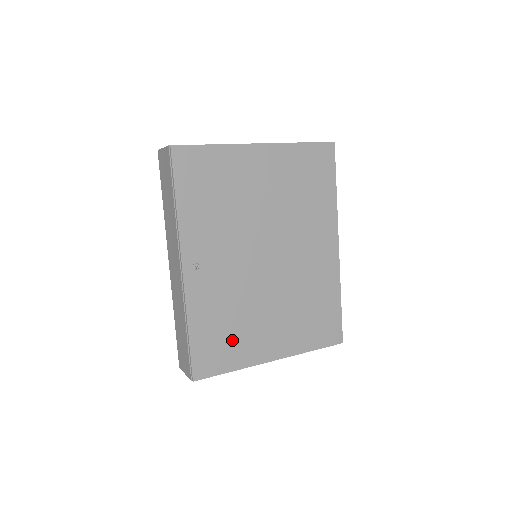
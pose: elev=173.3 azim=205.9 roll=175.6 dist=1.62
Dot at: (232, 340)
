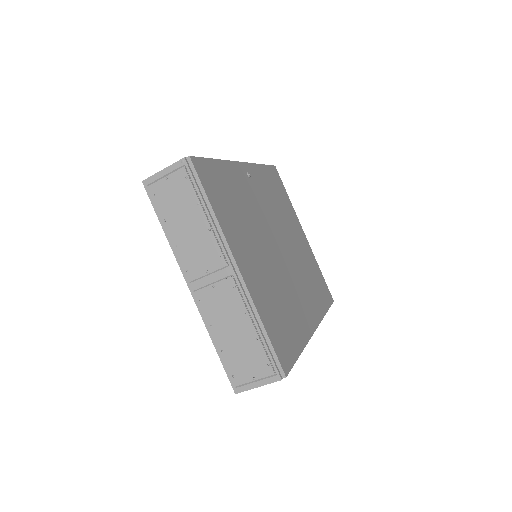
Dot at: (230, 208)
